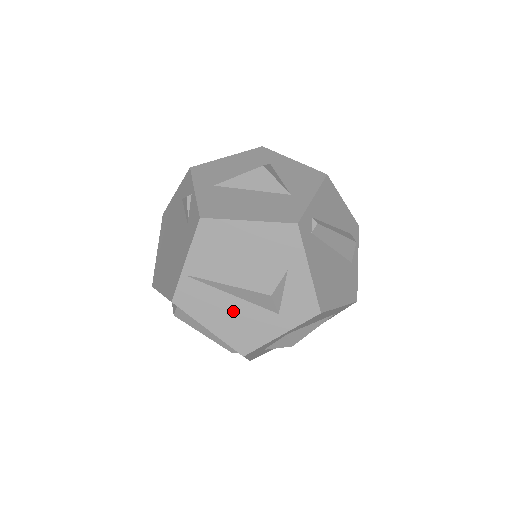
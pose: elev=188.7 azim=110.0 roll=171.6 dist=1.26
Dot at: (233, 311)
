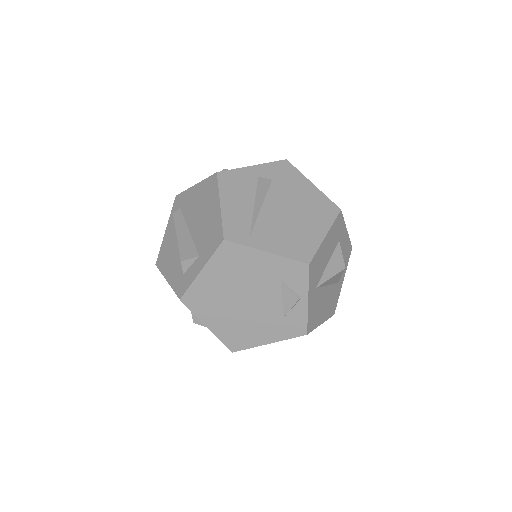
Dot at: occluded
